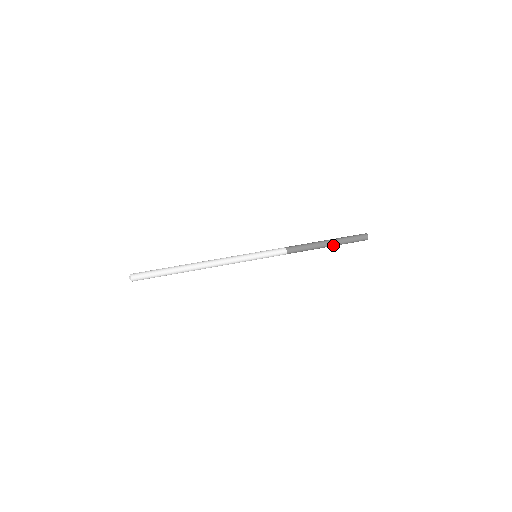
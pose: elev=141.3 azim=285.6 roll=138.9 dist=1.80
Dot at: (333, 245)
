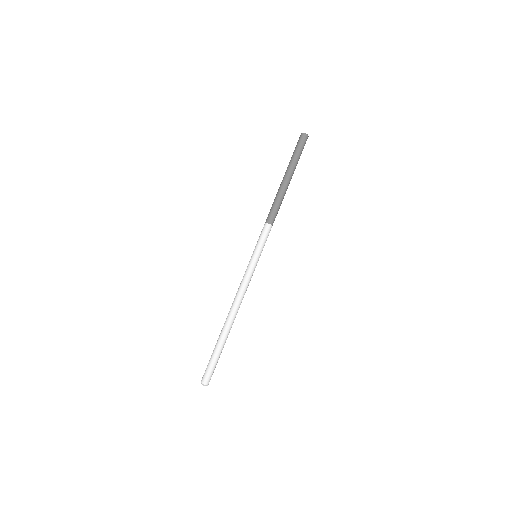
Dot at: (292, 175)
